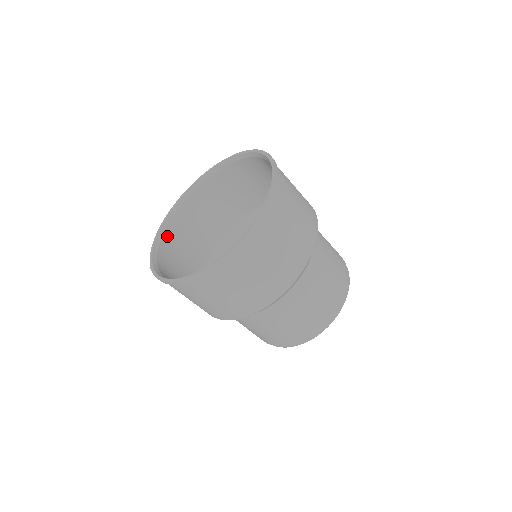
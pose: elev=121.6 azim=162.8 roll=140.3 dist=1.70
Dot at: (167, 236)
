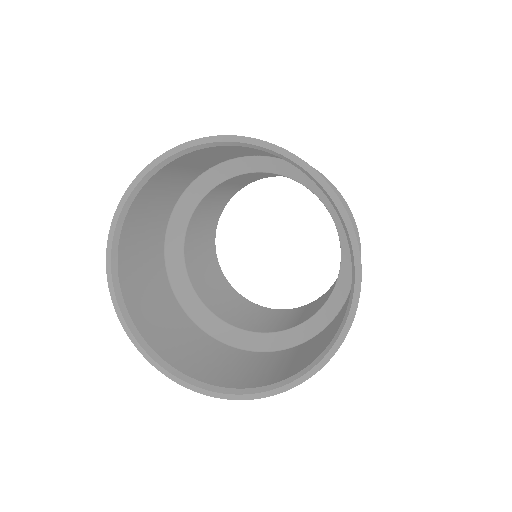
Dot at: (157, 348)
